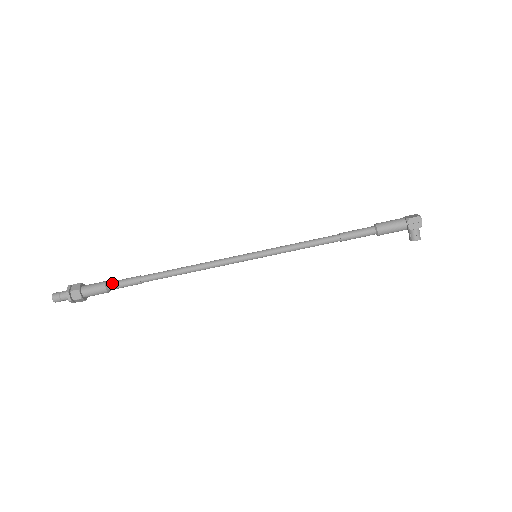
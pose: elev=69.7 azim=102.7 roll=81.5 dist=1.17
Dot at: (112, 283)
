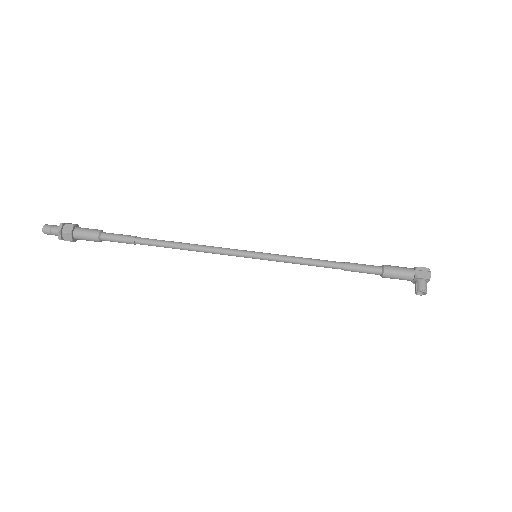
Dot at: occluded
